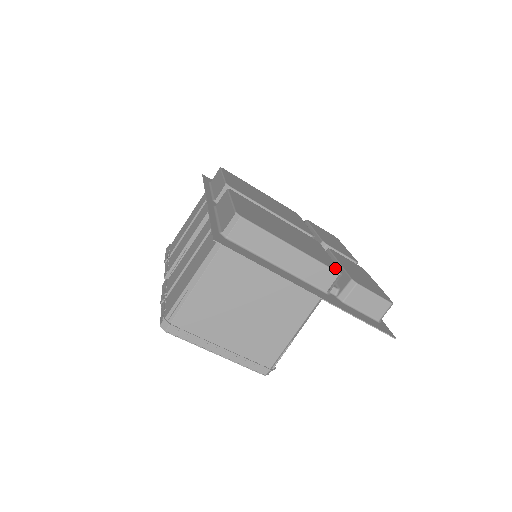
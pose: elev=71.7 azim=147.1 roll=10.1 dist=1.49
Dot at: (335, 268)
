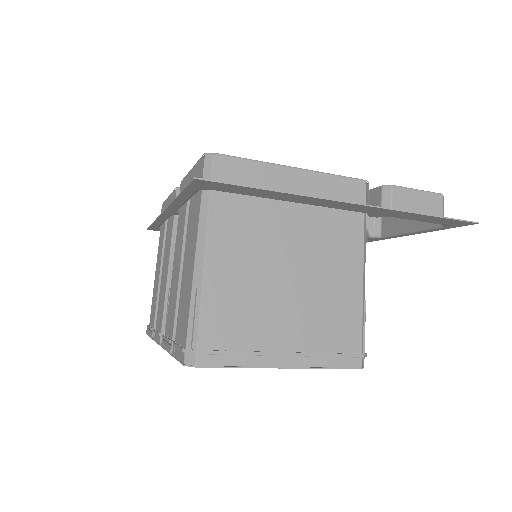
Dot at: occluded
